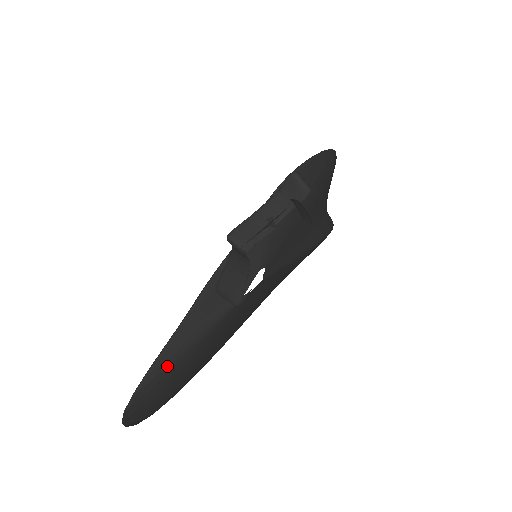
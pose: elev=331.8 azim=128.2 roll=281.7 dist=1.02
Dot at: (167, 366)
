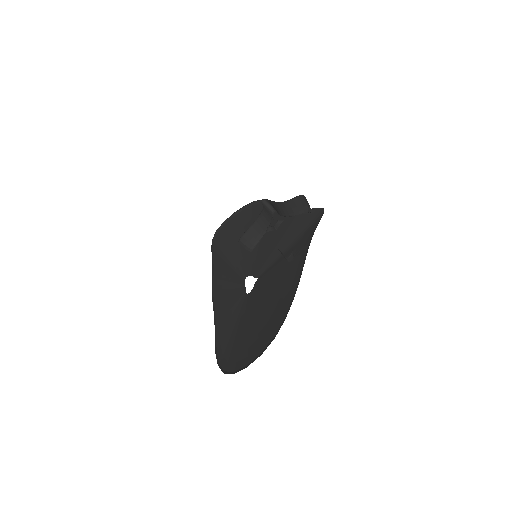
Dot at: (227, 343)
